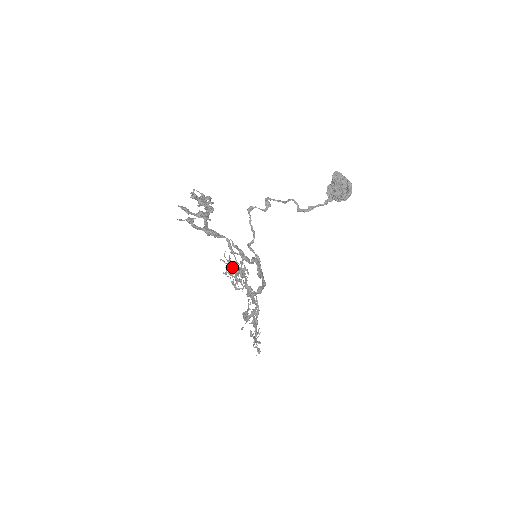
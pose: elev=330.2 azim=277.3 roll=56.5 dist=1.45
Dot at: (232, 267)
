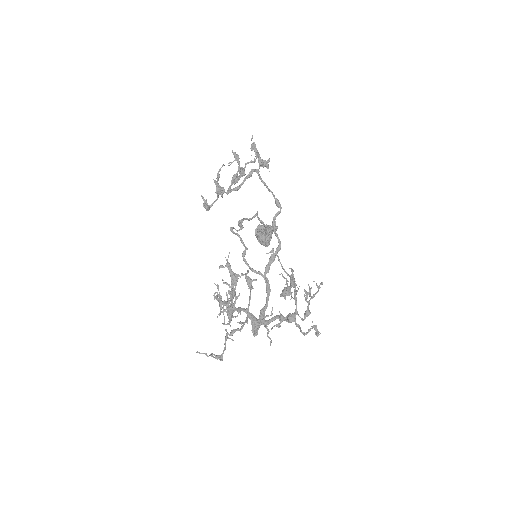
Dot at: (233, 290)
